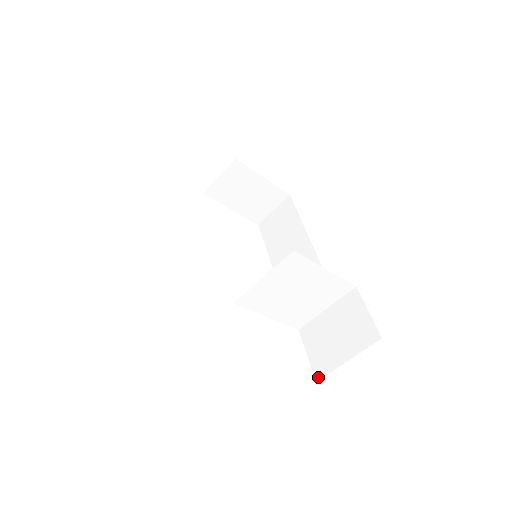
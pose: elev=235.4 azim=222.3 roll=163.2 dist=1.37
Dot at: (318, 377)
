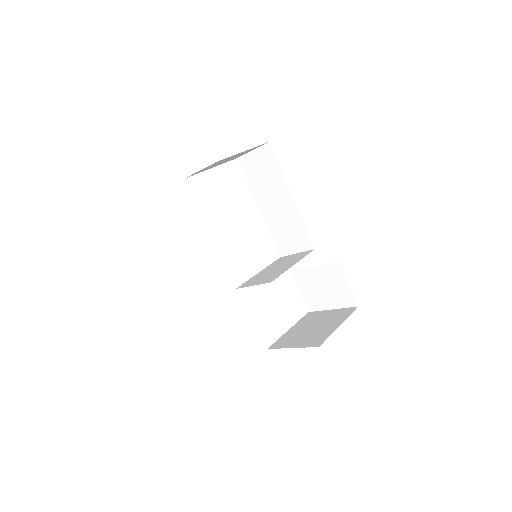
Dot at: (310, 310)
